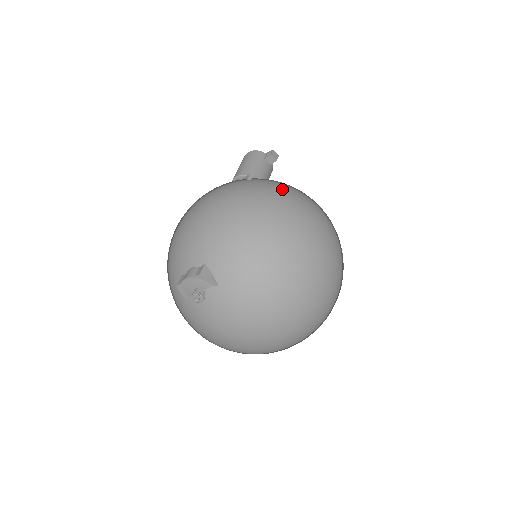
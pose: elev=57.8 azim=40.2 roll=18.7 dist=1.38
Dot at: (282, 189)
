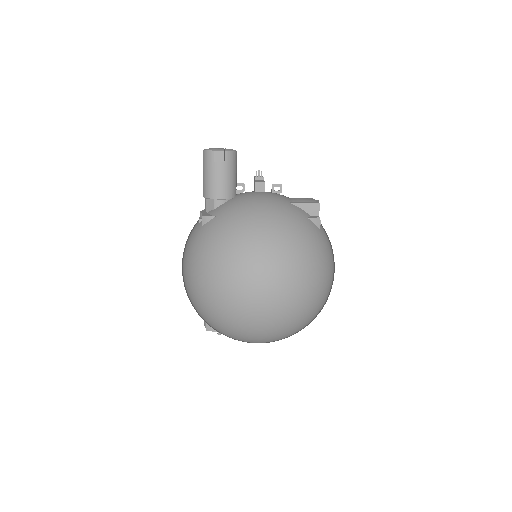
Dot at: (215, 260)
